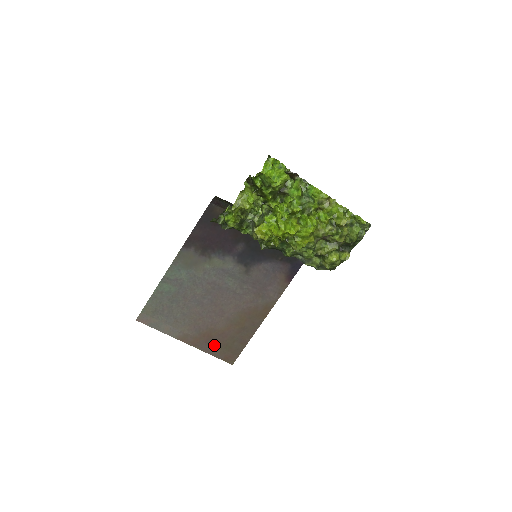
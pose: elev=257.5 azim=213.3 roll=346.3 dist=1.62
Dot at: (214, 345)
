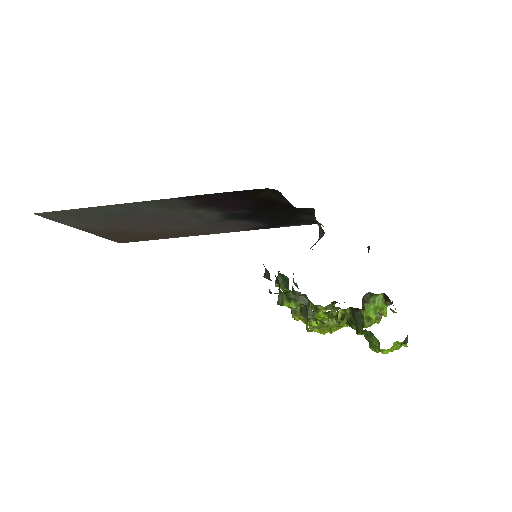
Dot at: (116, 236)
